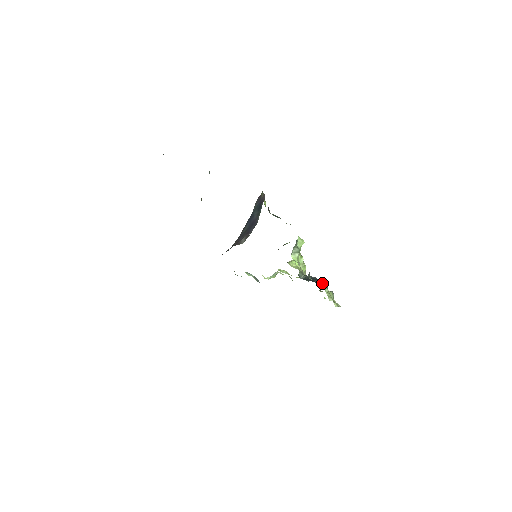
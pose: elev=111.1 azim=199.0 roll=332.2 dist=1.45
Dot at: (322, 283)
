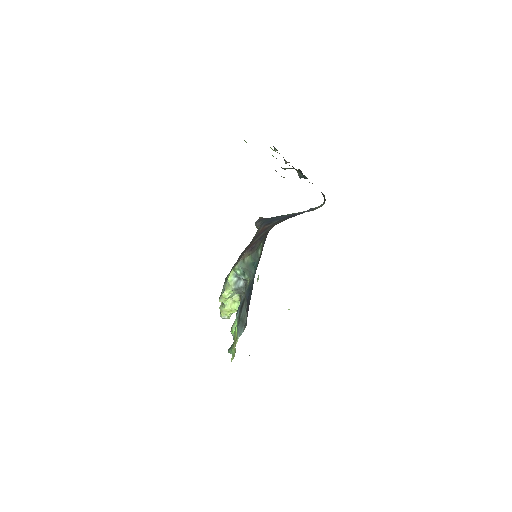
Dot at: occluded
